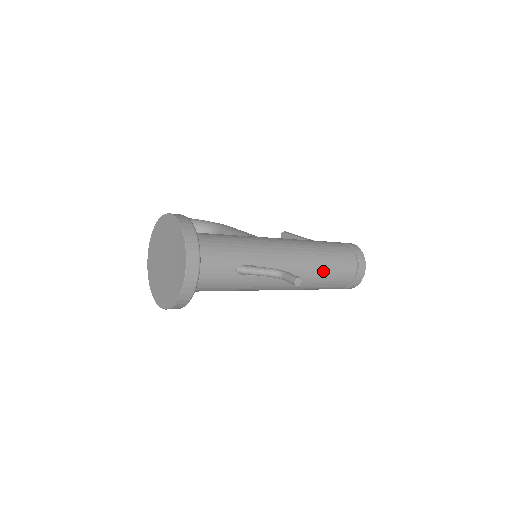
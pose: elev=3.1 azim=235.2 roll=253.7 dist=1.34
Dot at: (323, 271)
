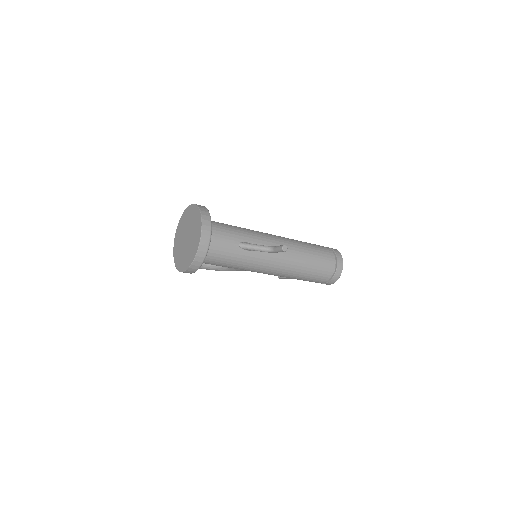
Dot at: (307, 258)
